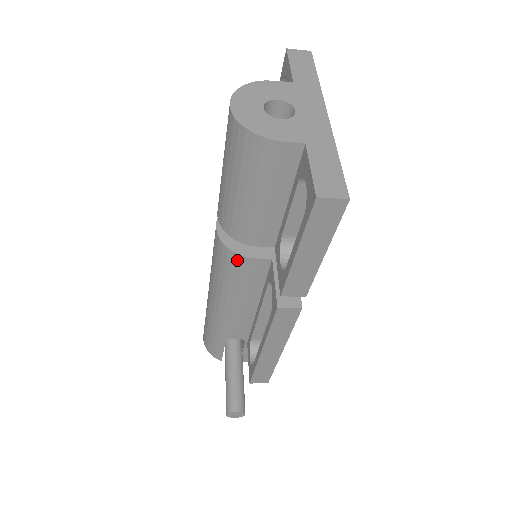
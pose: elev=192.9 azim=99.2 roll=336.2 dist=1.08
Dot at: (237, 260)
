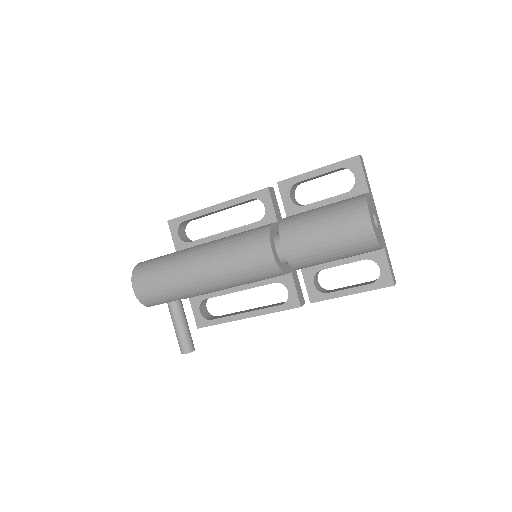
Dot at: (277, 274)
